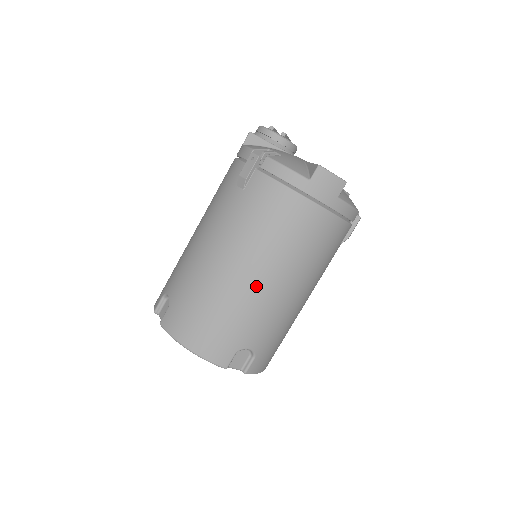
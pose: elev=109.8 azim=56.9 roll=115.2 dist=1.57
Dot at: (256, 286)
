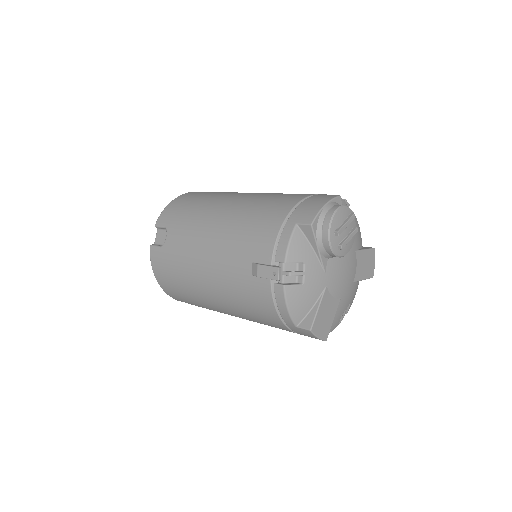
Dot at: (218, 308)
